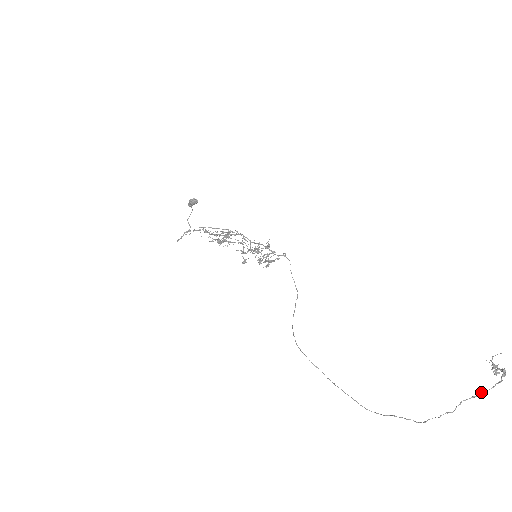
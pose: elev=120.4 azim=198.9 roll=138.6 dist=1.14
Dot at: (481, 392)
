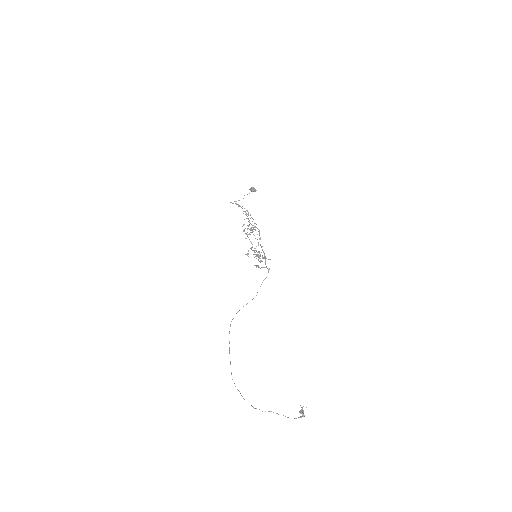
Dot at: (283, 415)
